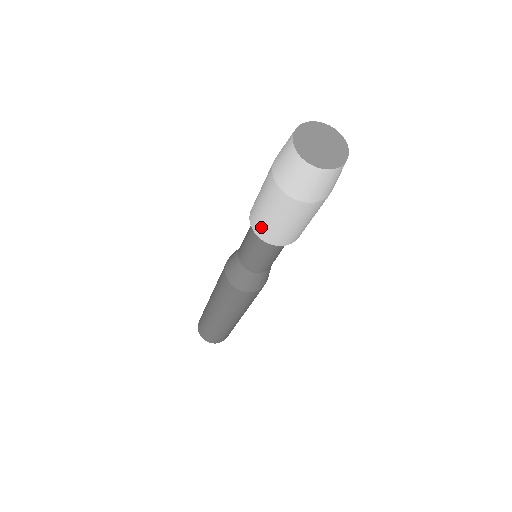
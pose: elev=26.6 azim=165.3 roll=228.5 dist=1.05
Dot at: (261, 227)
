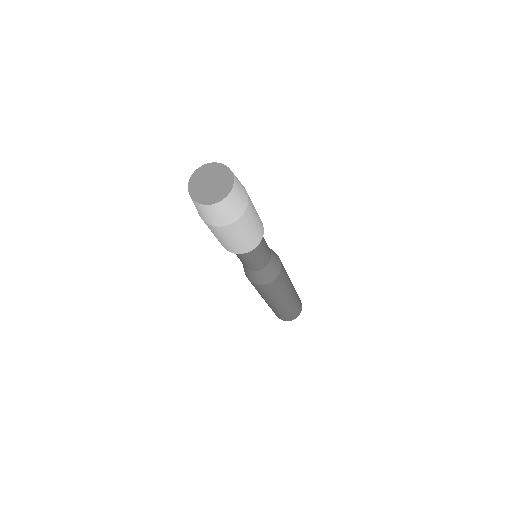
Dot at: (219, 241)
